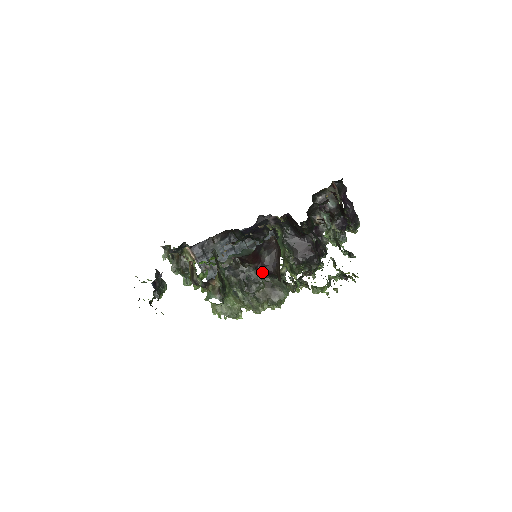
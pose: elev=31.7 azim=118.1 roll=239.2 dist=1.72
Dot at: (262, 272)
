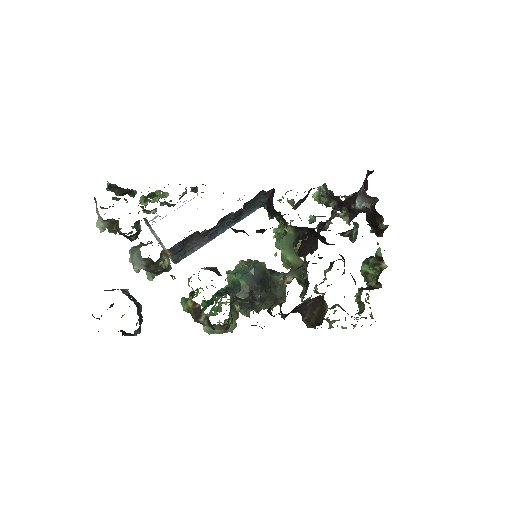
Dot at: (287, 314)
